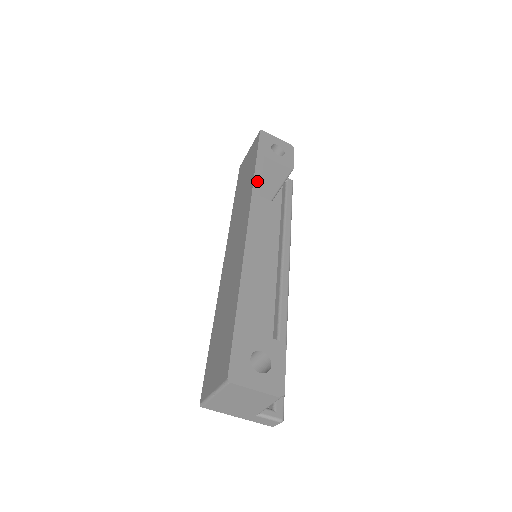
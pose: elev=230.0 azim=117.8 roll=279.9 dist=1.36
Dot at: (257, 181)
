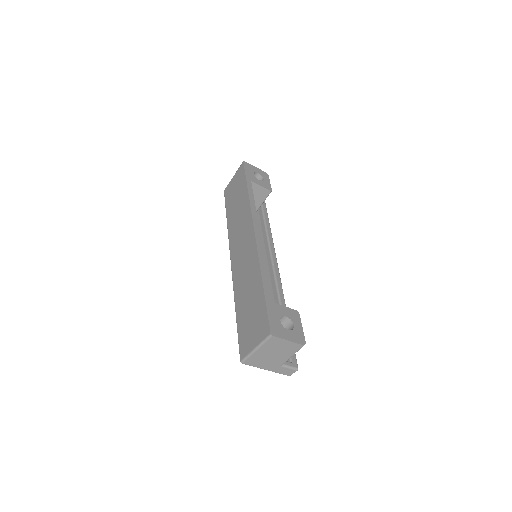
Dot at: (252, 200)
